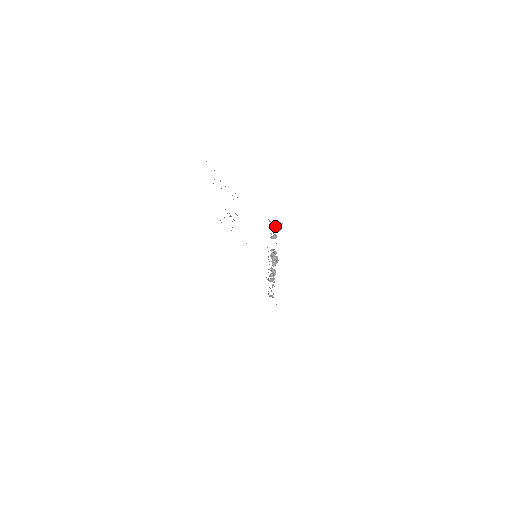
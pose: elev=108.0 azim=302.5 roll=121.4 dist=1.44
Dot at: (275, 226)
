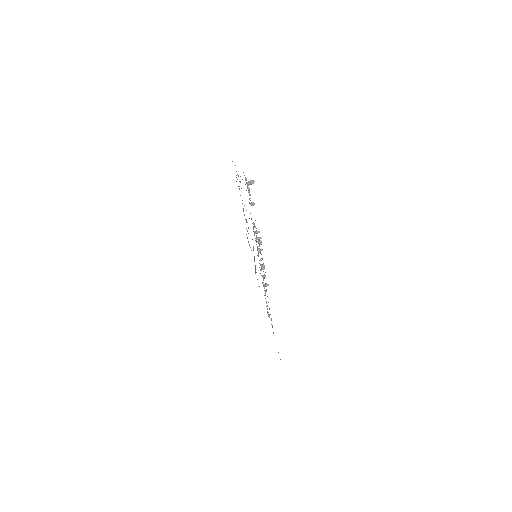
Dot at: (248, 181)
